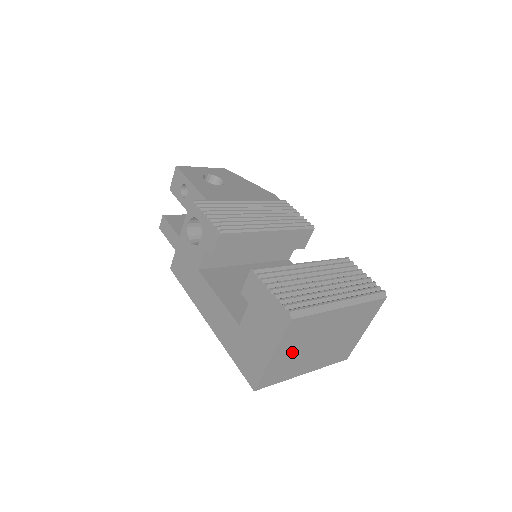
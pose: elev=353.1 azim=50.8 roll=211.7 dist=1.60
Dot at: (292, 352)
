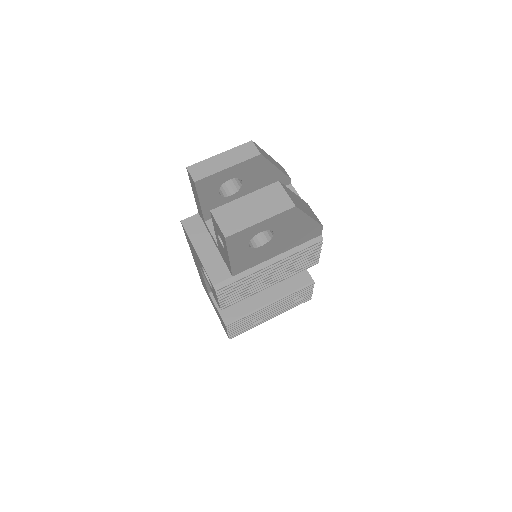
Dot at: occluded
